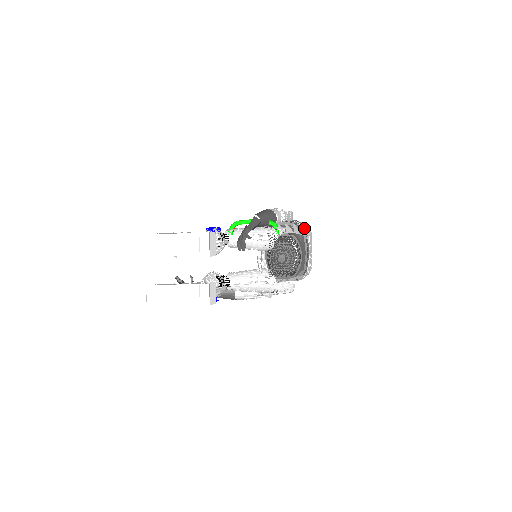
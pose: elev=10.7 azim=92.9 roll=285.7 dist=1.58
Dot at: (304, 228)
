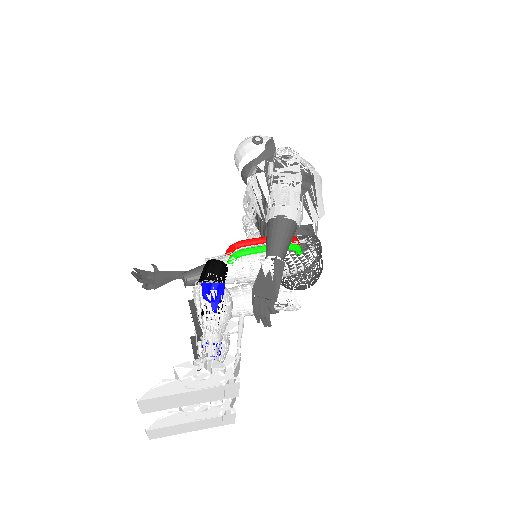
Dot at: (317, 187)
